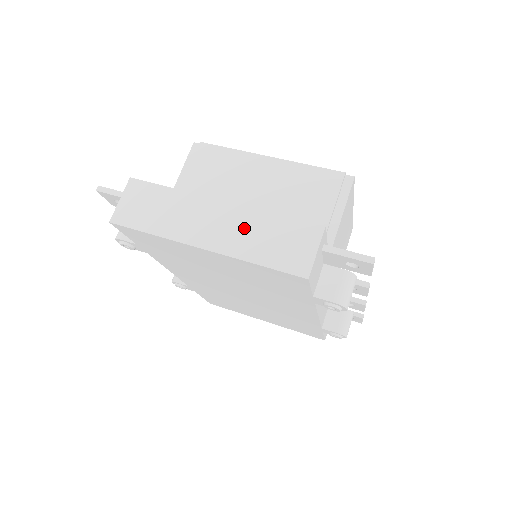
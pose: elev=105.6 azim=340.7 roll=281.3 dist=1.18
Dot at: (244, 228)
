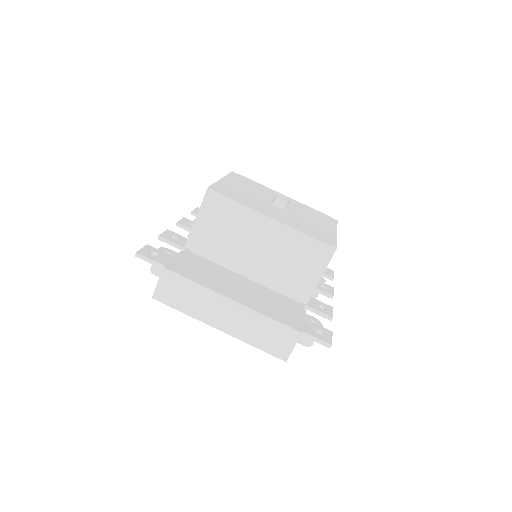
Dot at: (248, 323)
